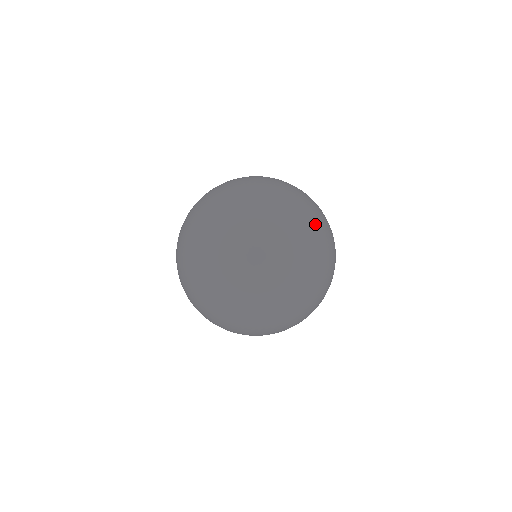
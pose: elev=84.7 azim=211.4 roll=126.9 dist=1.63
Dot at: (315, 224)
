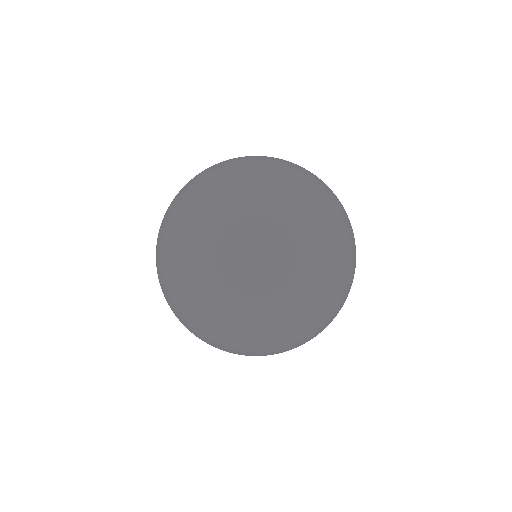
Dot at: (254, 286)
